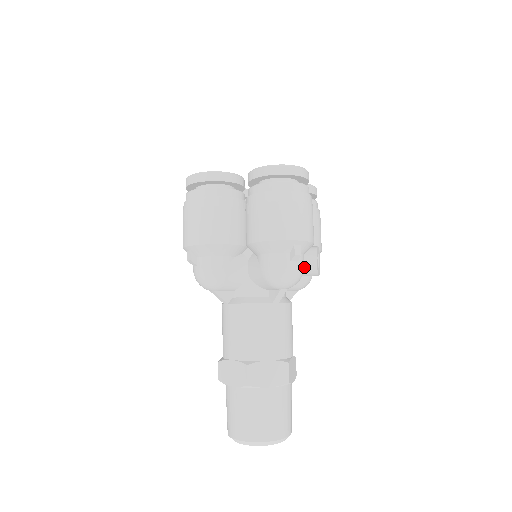
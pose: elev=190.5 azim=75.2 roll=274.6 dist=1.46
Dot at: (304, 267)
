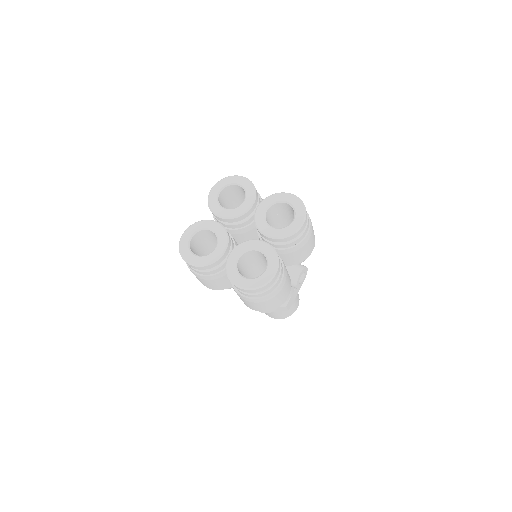
Dot at: occluded
